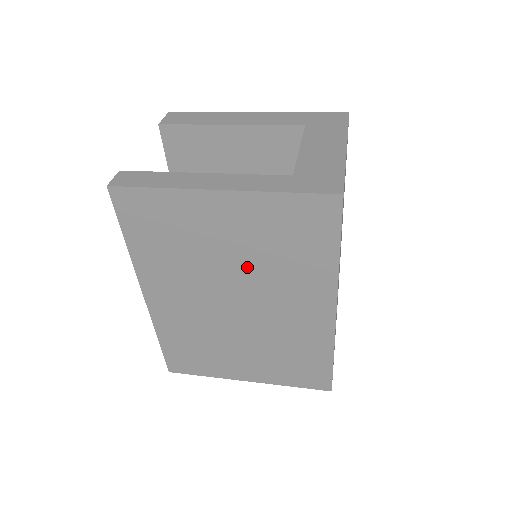
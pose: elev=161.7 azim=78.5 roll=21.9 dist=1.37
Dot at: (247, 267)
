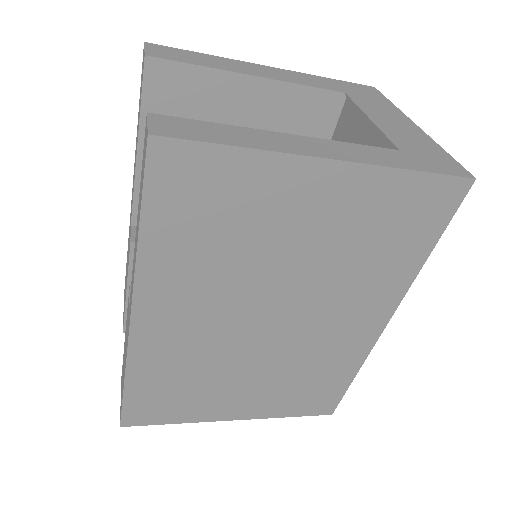
Dot at: (312, 271)
